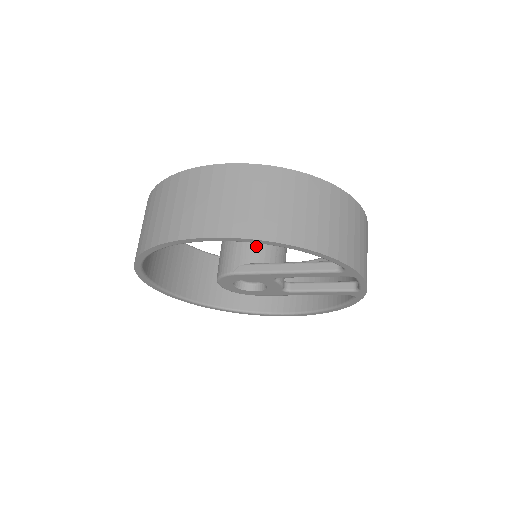
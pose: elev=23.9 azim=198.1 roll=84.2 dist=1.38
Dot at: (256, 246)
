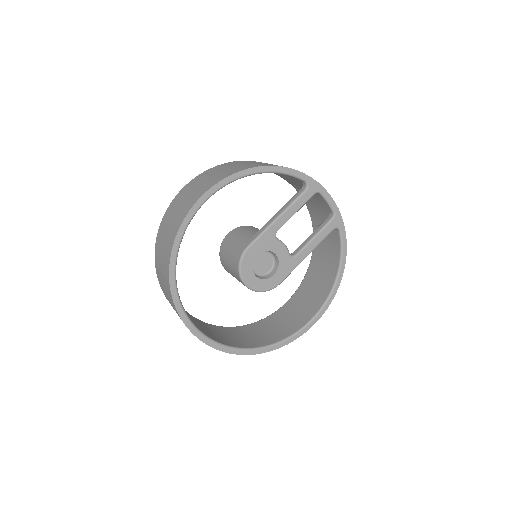
Dot at: (248, 233)
